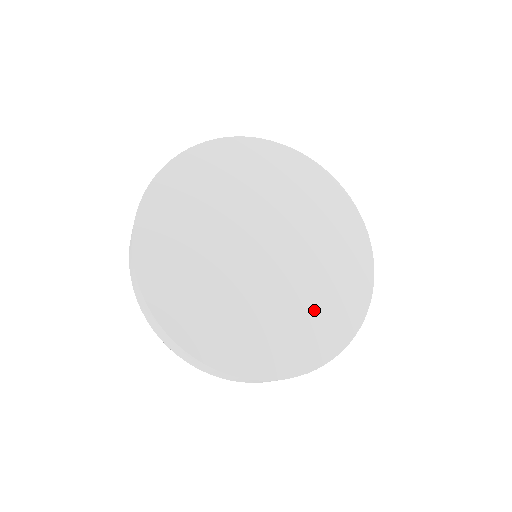
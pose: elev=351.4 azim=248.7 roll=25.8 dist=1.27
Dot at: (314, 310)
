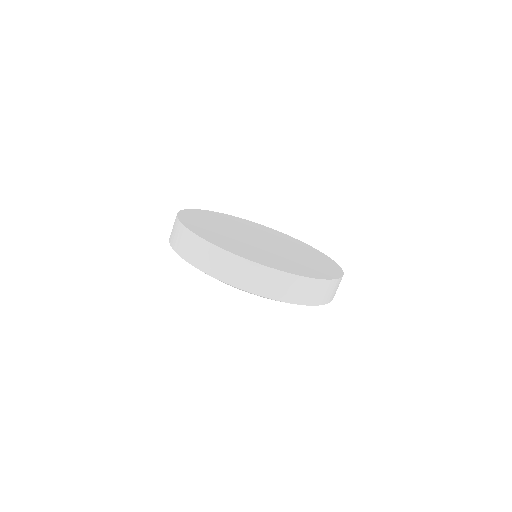
Dot at: (312, 258)
